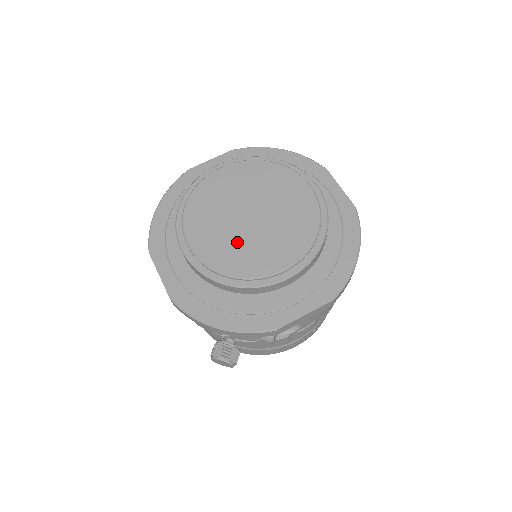
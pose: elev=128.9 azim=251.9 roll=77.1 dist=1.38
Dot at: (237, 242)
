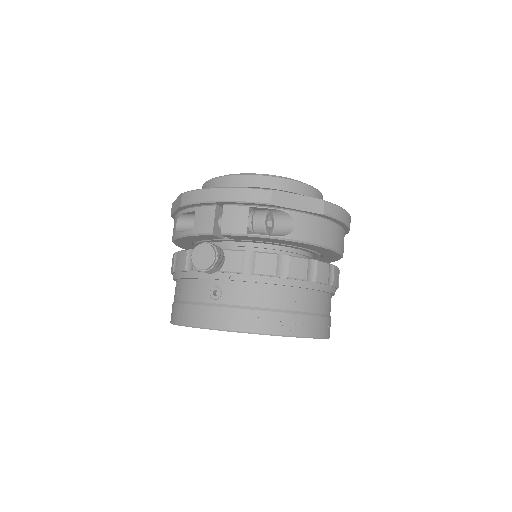
Dot at: occluded
